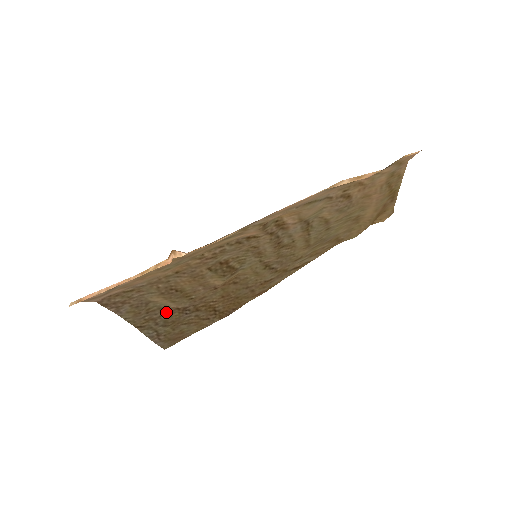
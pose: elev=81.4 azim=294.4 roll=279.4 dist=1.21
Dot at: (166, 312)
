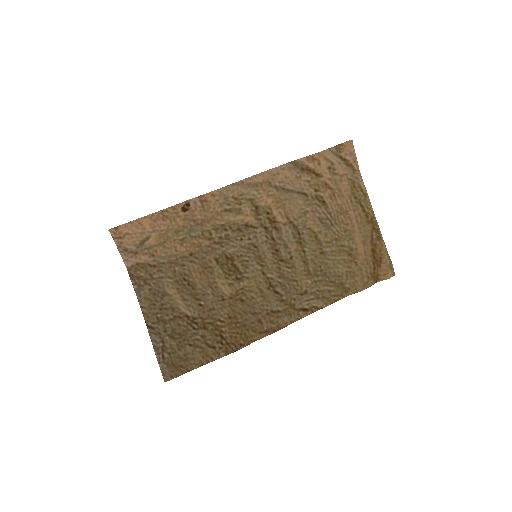
Dot at: (176, 317)
